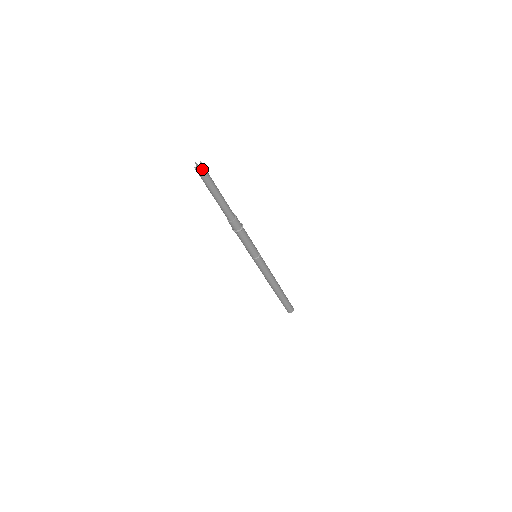
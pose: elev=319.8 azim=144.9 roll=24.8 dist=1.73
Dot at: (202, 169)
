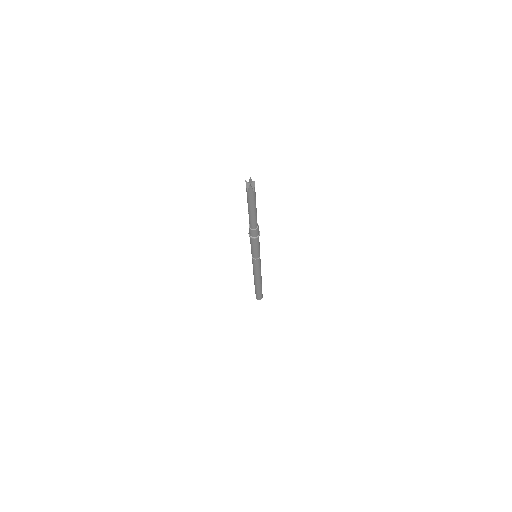
Dot at: (254, 184)
